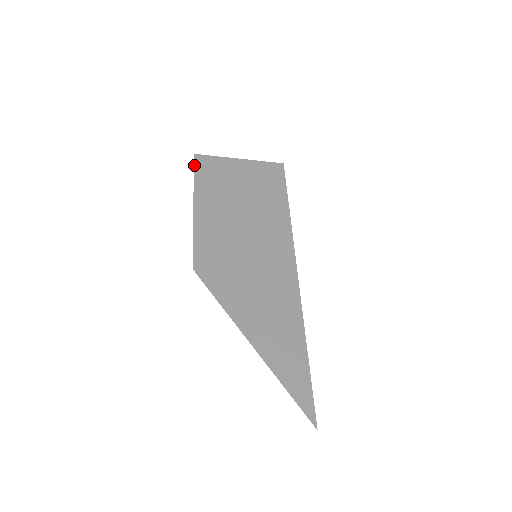
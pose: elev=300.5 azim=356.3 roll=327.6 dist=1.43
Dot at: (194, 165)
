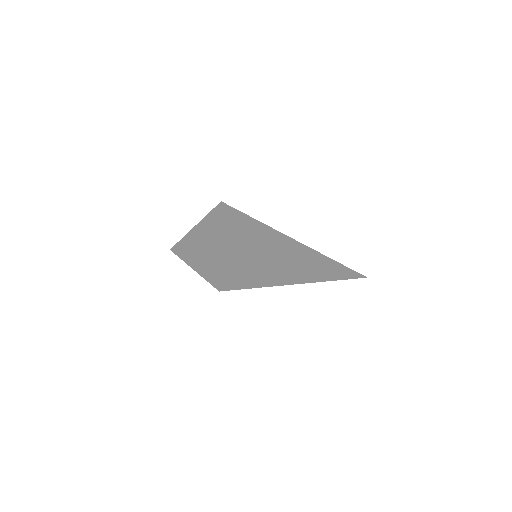
Dot at: (175, 254)
